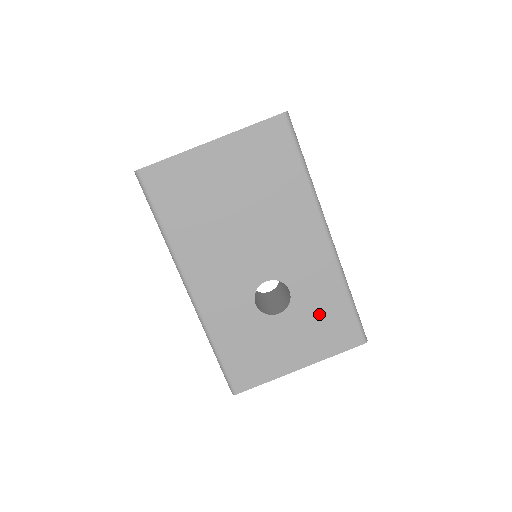
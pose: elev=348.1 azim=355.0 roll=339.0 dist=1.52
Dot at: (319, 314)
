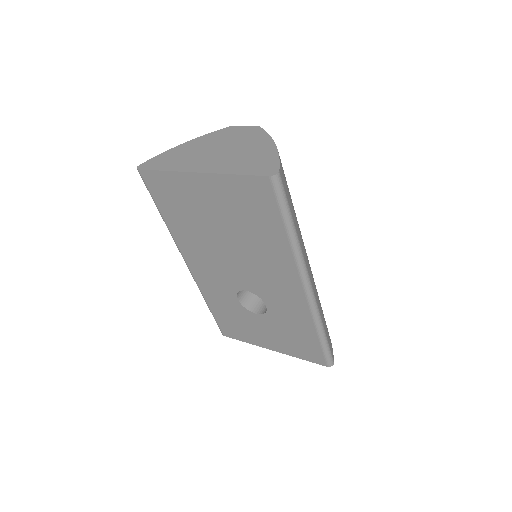
Dot at: (290, 331)
